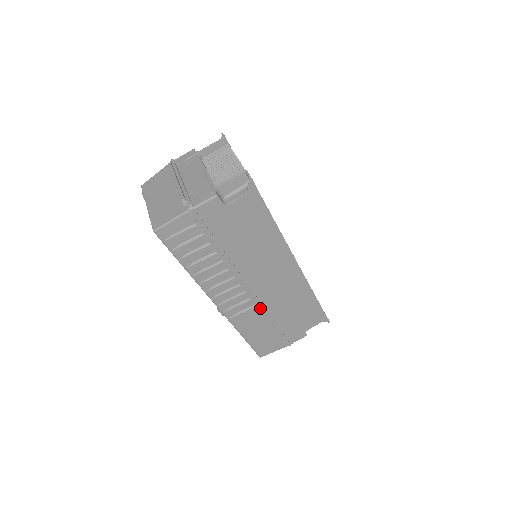
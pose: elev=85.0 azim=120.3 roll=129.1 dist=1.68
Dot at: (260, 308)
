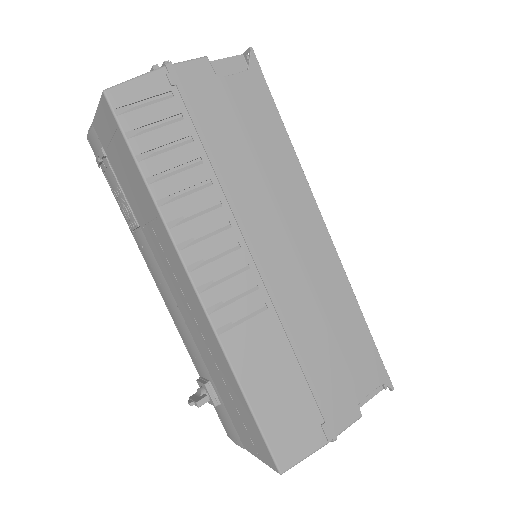
Dot at: (275, 316)
